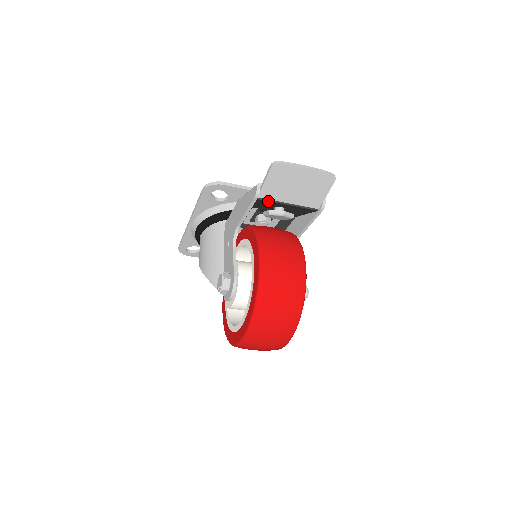
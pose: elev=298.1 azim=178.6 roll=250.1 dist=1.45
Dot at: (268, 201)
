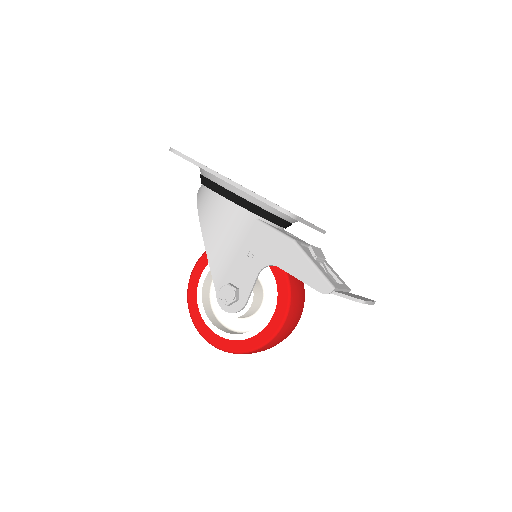
Dot at: occluded
